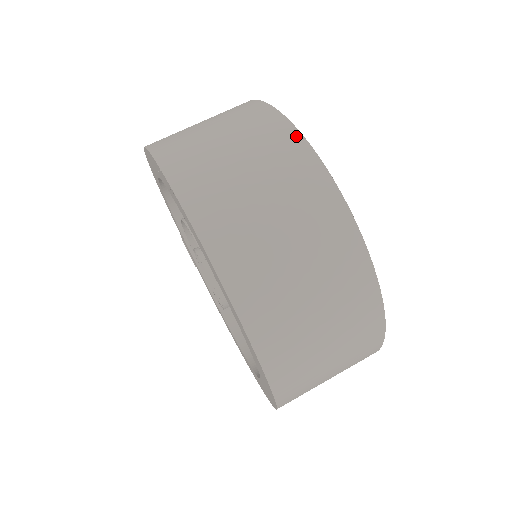
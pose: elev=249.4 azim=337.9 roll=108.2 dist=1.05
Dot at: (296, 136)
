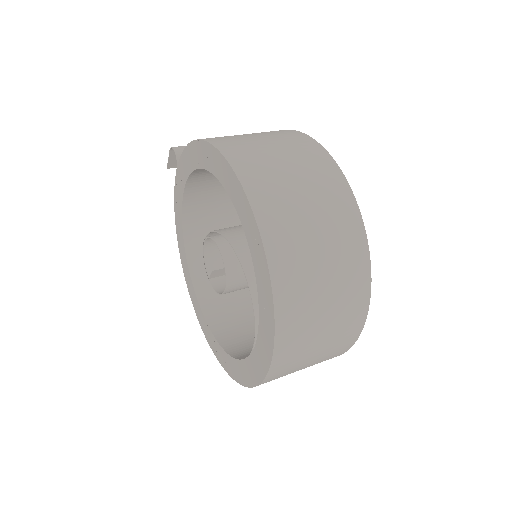
Dot at: (368, 277)
